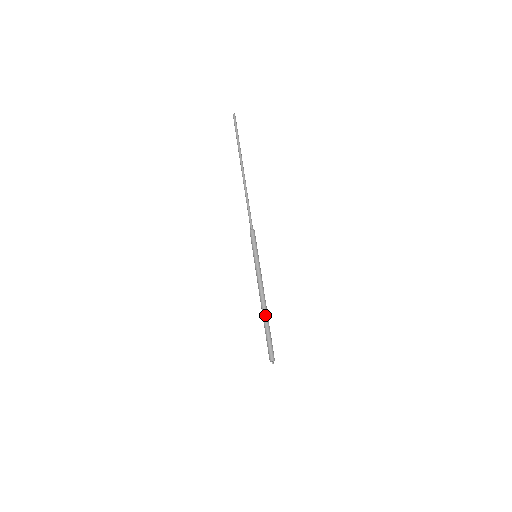
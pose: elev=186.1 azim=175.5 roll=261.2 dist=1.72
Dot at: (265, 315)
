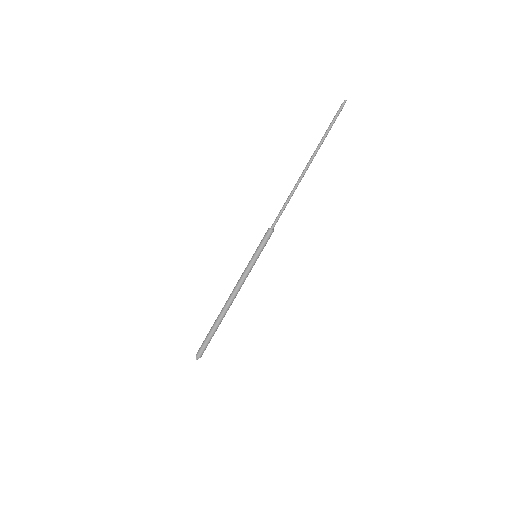
Dot at: (224, 316)
